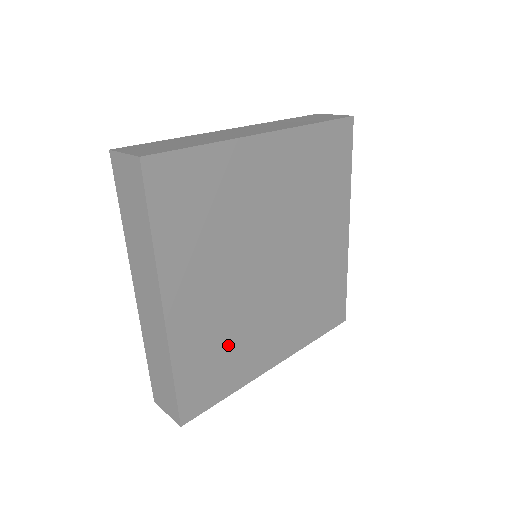
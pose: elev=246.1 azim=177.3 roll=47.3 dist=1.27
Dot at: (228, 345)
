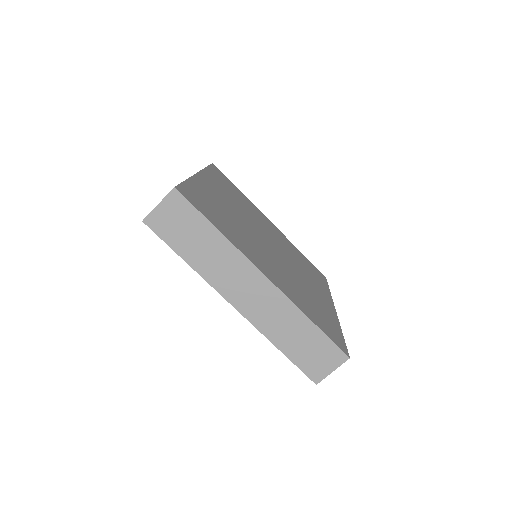
Dot at: (308, 298)
